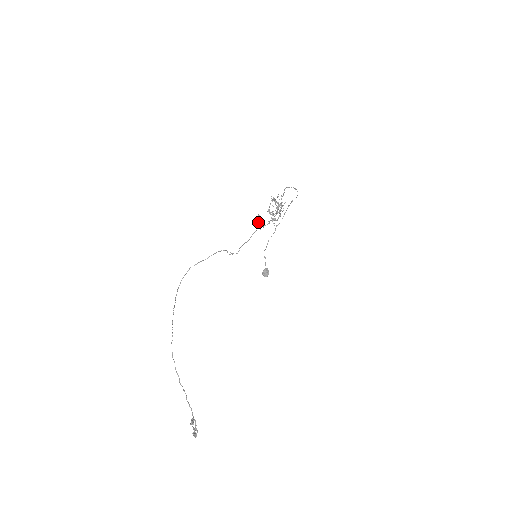
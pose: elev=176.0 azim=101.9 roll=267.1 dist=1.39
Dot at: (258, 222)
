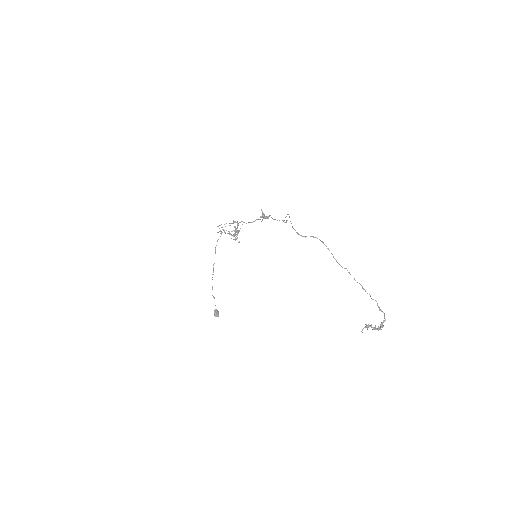
Dot at: (263, 217)
